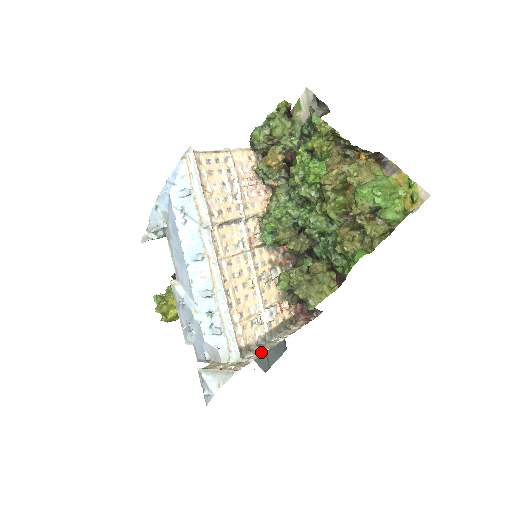
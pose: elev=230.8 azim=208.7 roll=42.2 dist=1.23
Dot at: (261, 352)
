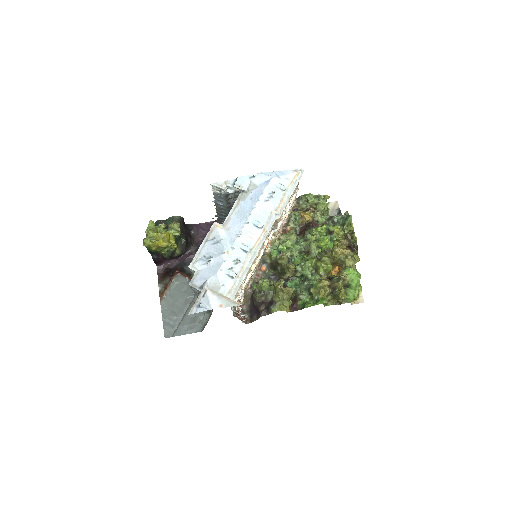
Dot at: occluded
